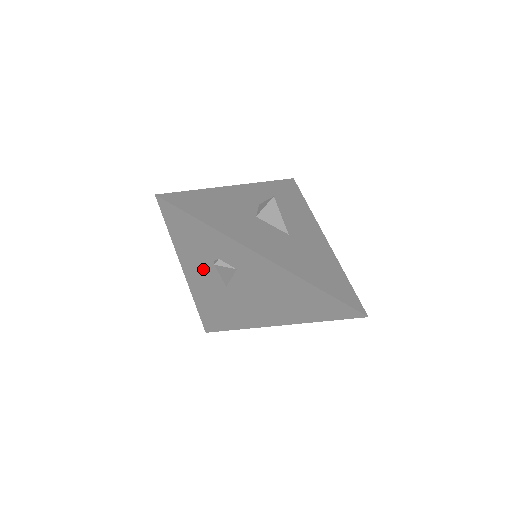
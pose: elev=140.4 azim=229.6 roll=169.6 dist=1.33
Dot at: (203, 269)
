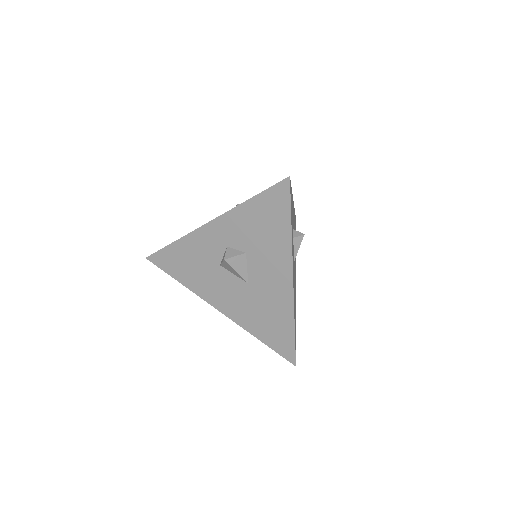
Dot at: occluded
